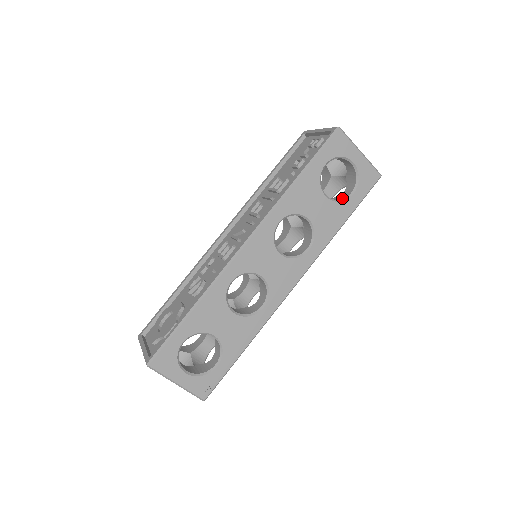
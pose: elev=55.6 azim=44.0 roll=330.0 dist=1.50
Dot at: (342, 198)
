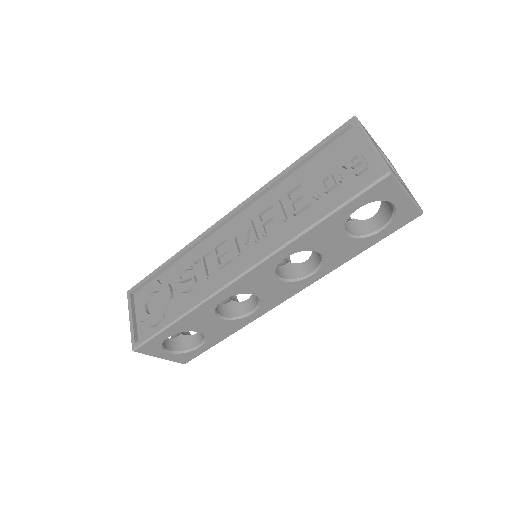
Dot at: (367, 232)
